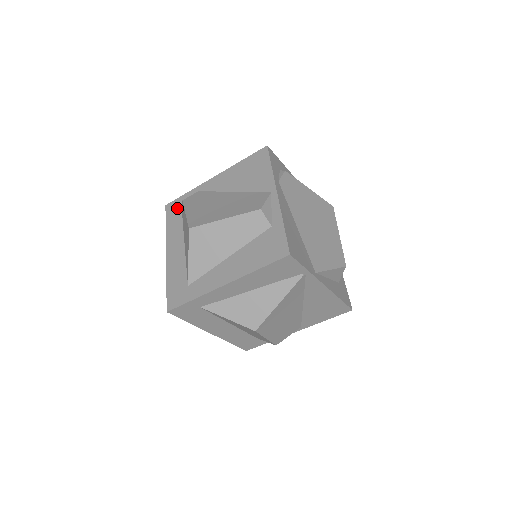
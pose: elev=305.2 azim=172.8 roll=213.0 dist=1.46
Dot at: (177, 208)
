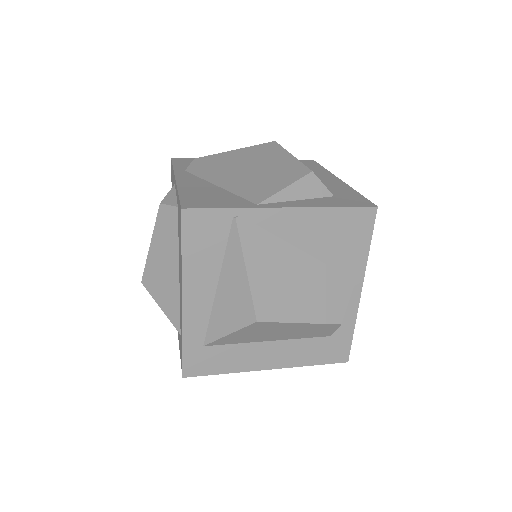
Dot at: occluded
